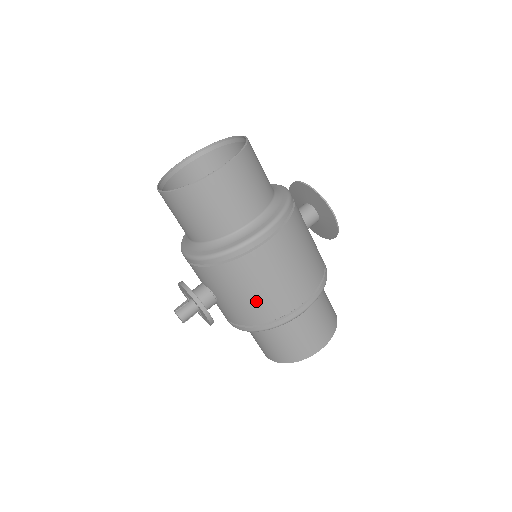
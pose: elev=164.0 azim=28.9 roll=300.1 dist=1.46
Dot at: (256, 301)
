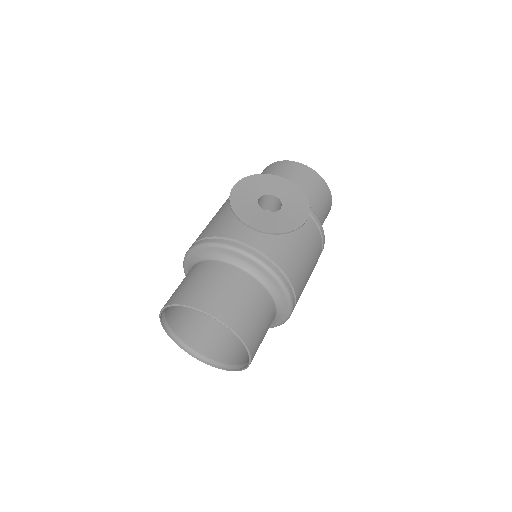
Dot at: occluded
